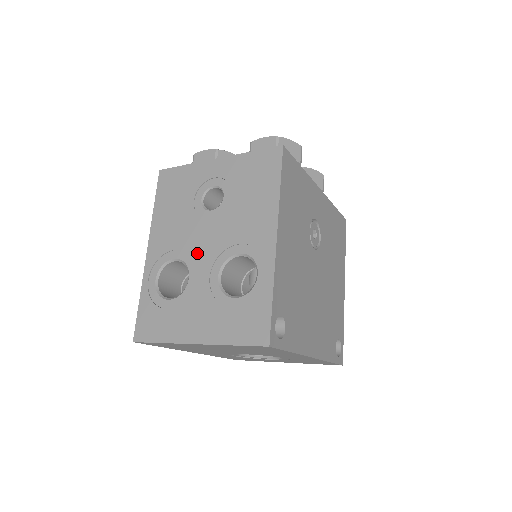
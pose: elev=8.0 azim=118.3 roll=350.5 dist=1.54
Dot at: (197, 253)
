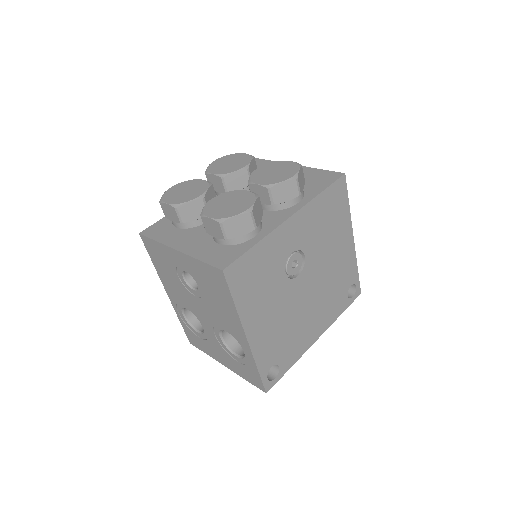
Dot at: (199, 315)
